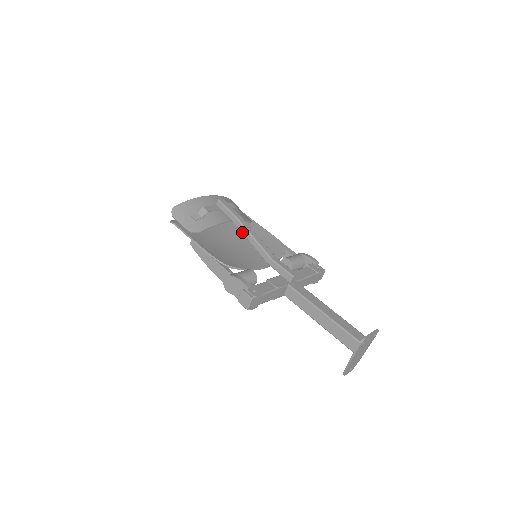
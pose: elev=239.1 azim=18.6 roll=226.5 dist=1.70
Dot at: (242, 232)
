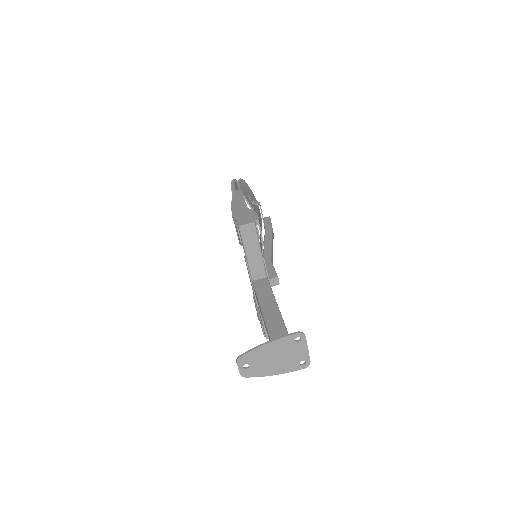
Dot at: (266, 237)
